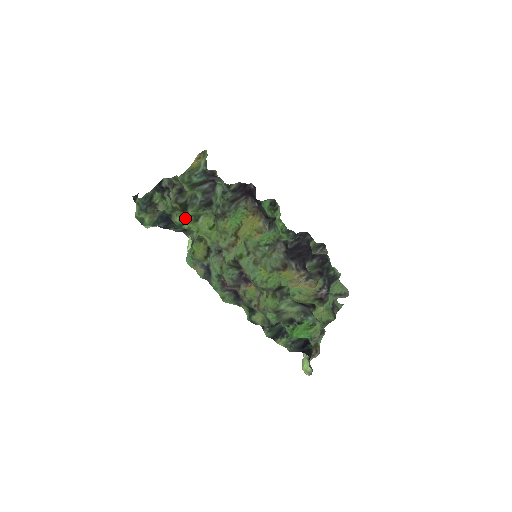
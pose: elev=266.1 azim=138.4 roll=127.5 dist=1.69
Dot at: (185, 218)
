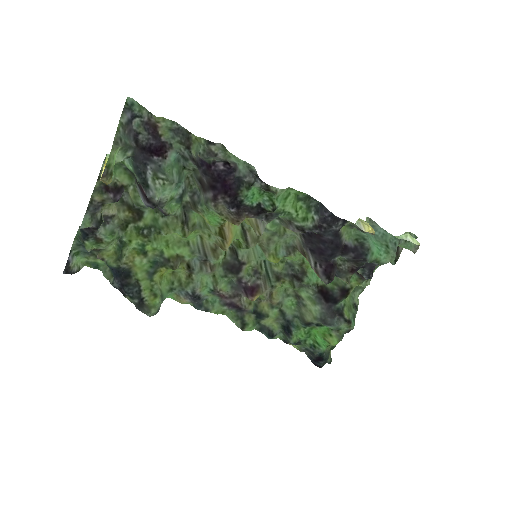
Dot at: (143, 236)
